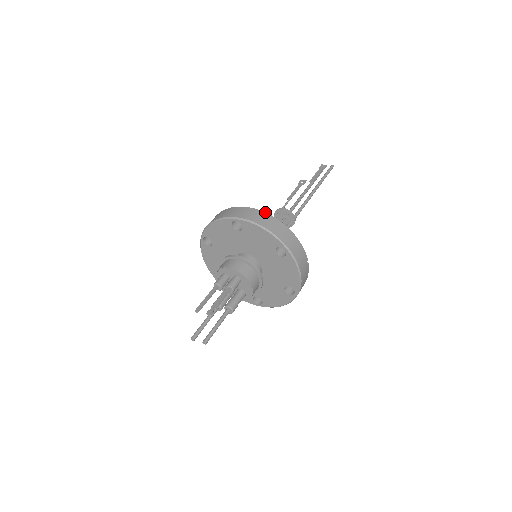
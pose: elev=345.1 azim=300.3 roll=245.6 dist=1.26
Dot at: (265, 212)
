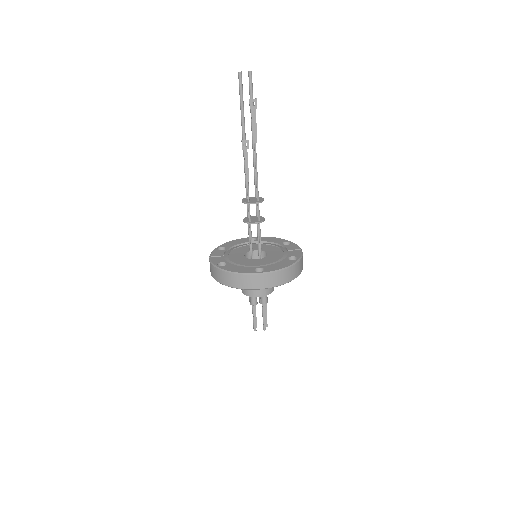
Dot at: (279, 271)
